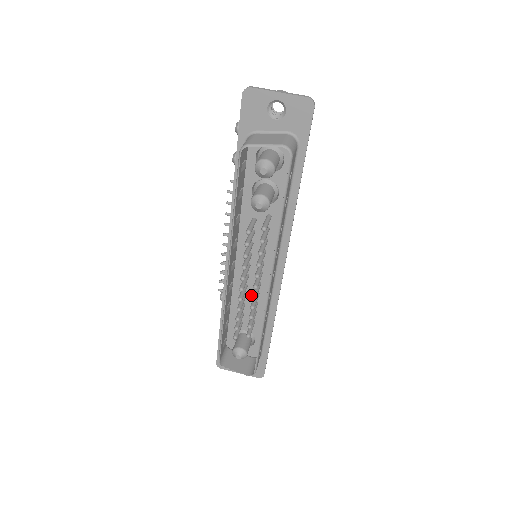
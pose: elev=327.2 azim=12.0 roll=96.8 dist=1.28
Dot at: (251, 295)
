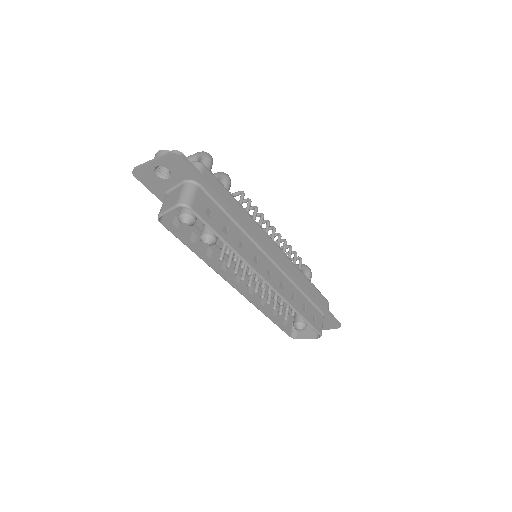
Dot at: occluded
